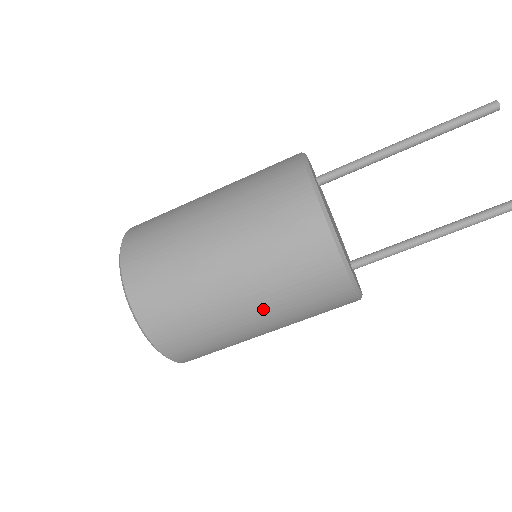
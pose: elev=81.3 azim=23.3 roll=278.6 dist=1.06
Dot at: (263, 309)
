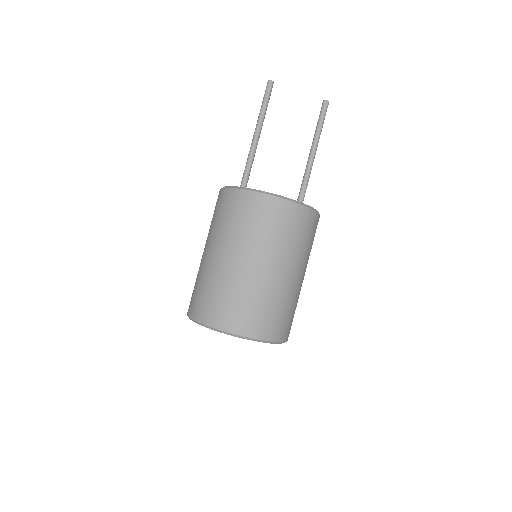
Dot at: (292, 264)
